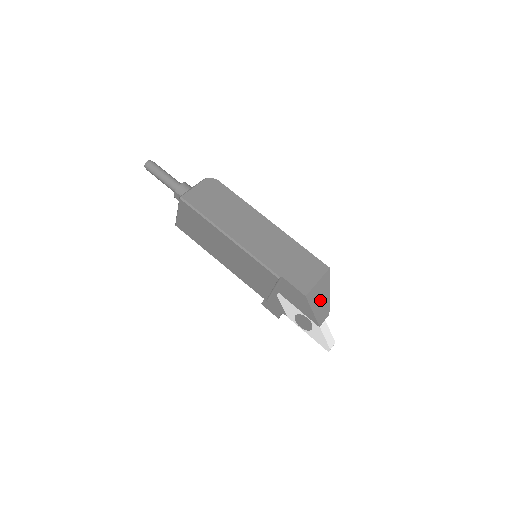
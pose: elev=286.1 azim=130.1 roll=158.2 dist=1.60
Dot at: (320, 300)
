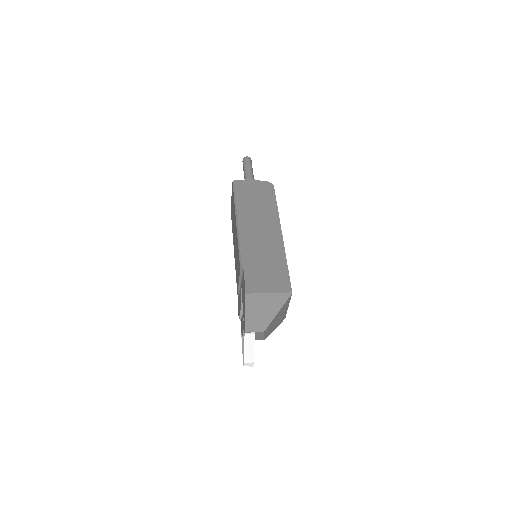
Dot at: (261, 310)
